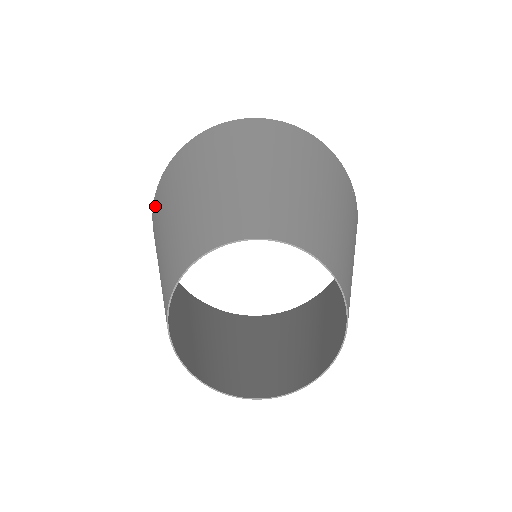
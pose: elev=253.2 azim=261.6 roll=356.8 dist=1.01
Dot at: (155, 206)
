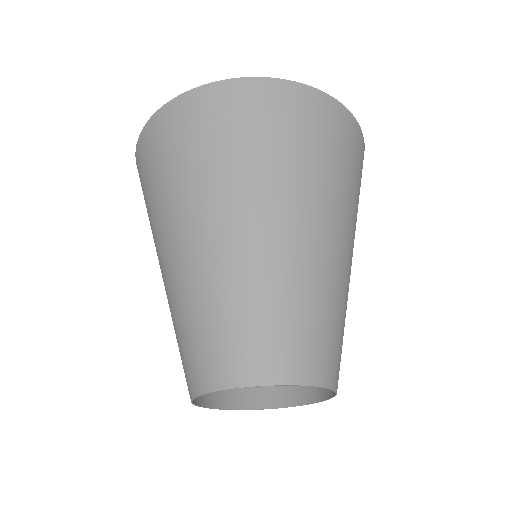
Dot at: occluded
